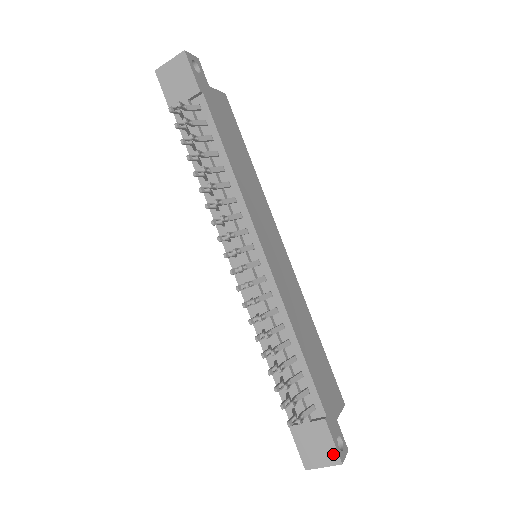
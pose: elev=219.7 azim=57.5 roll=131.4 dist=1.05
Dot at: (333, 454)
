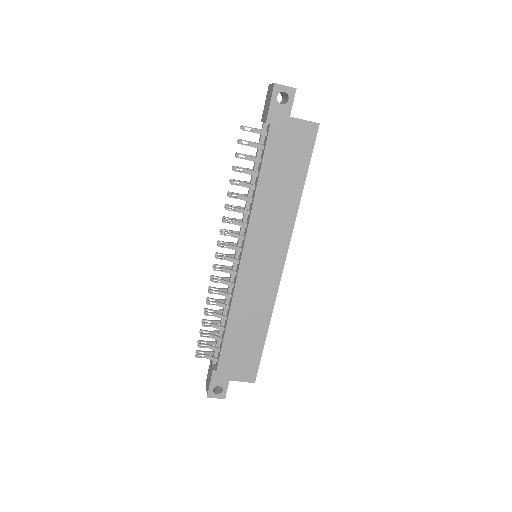
Dot at: (208, 389)
